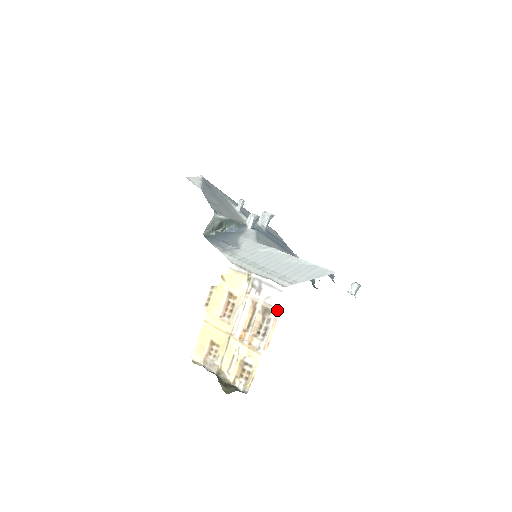
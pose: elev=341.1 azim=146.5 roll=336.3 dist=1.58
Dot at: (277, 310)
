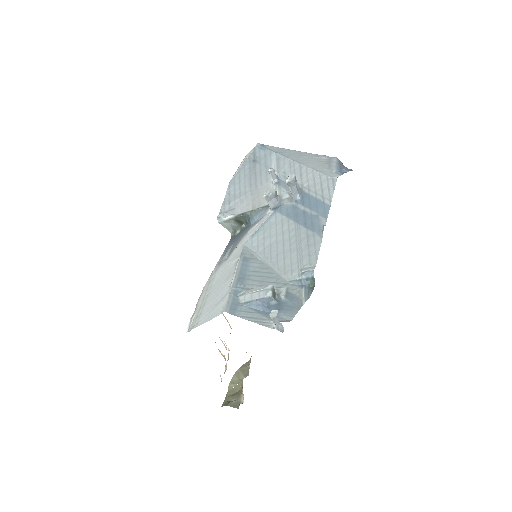
Dot at: occluded
